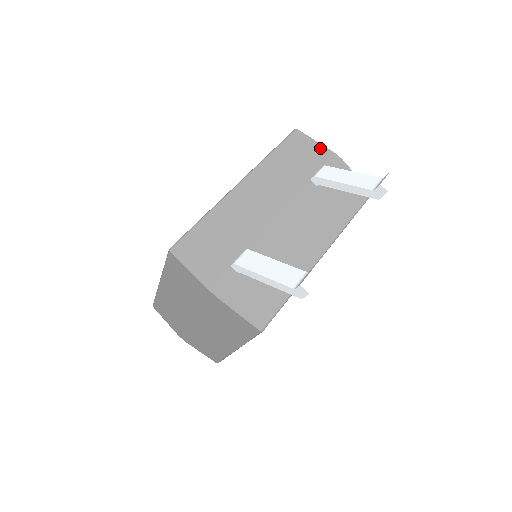
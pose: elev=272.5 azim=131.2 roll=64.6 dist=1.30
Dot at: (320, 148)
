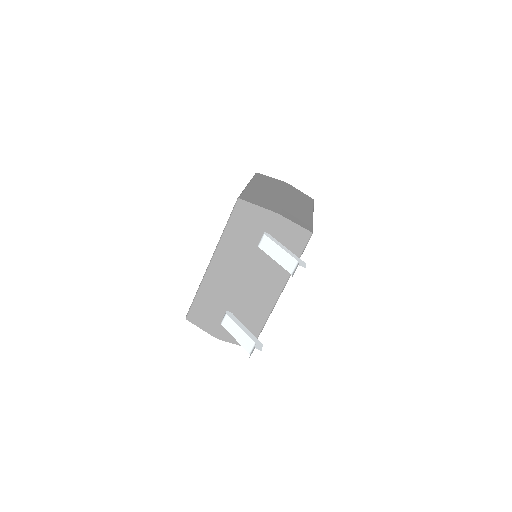
Dot at: (261, 211)
